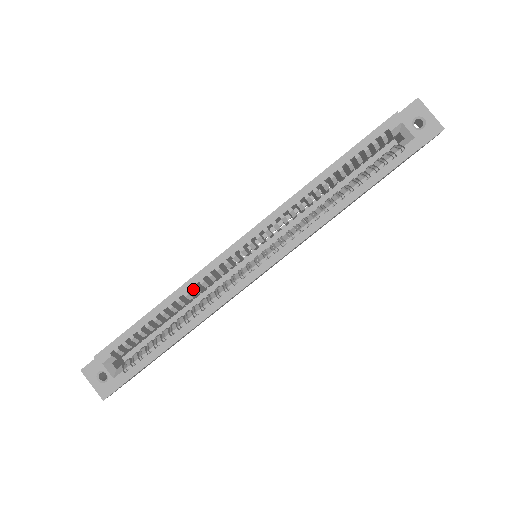
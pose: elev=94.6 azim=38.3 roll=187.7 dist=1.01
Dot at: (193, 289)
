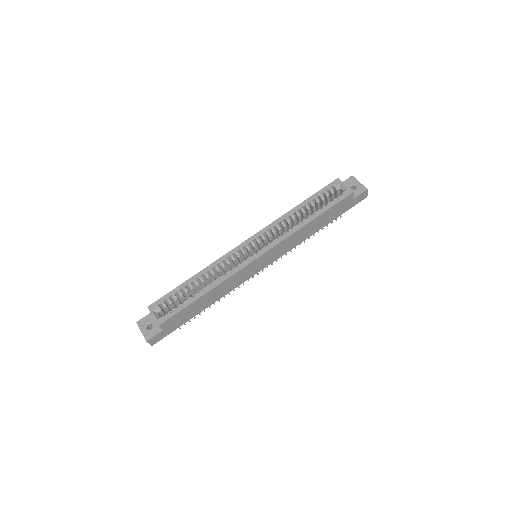
Dot at: (215, 267)
